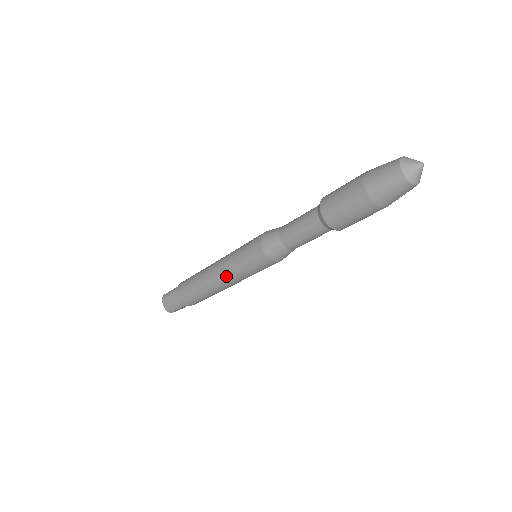
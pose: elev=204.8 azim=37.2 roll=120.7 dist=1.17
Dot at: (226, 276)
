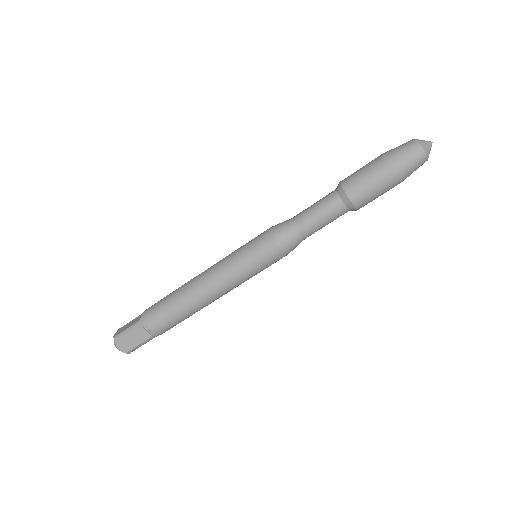
Dot at: (216, 266)
